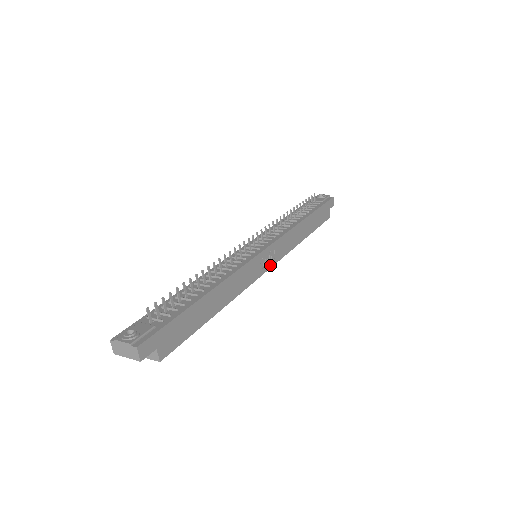
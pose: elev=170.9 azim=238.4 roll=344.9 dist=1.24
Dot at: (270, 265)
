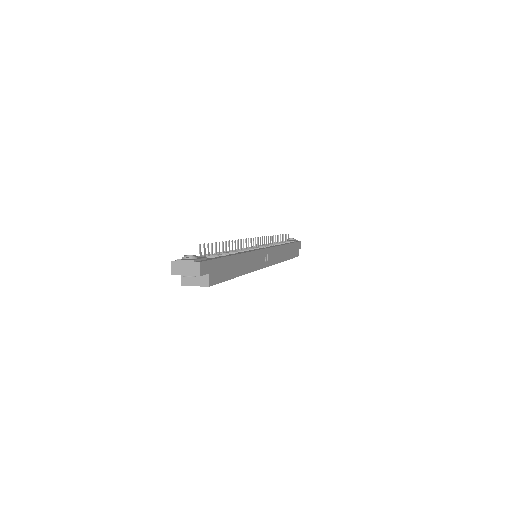
Dot at: (267, 264)
